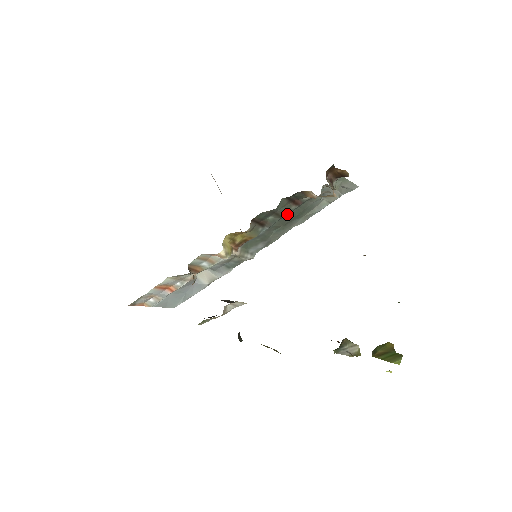
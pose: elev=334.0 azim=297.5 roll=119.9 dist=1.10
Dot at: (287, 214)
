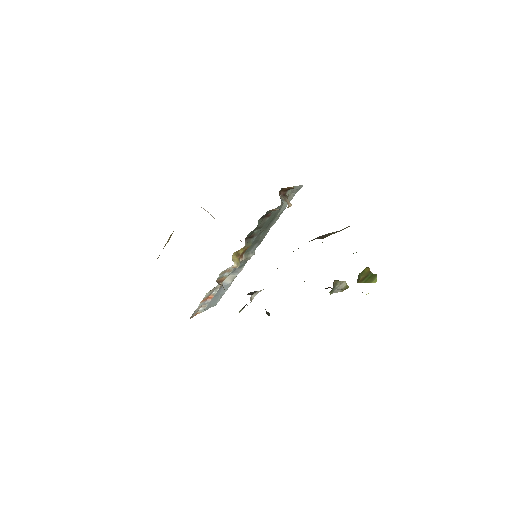
Dot at: (265, 223)
